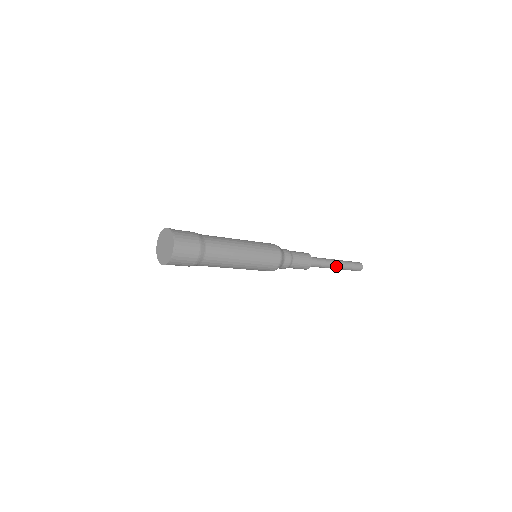
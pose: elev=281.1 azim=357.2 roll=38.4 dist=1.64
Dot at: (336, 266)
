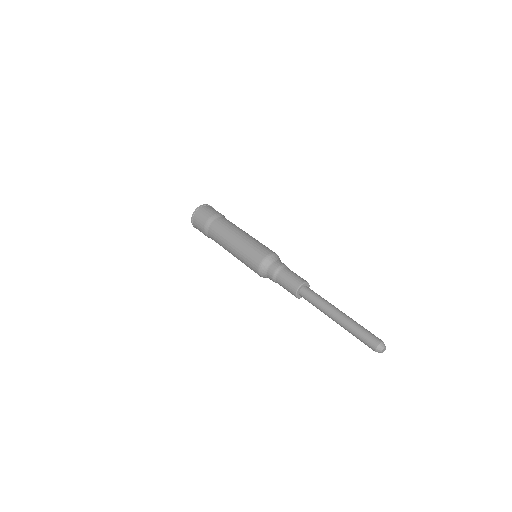
Dot at: (335, 314)
